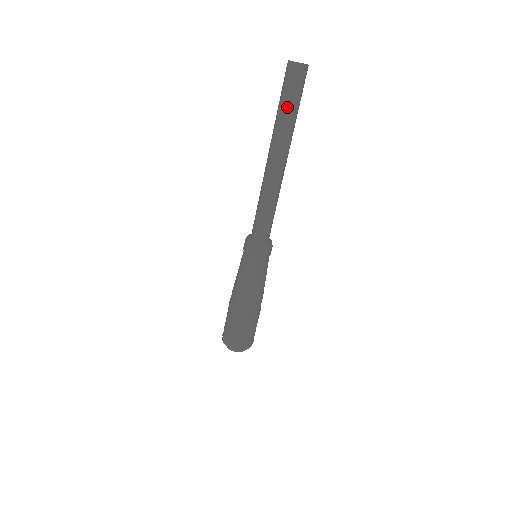
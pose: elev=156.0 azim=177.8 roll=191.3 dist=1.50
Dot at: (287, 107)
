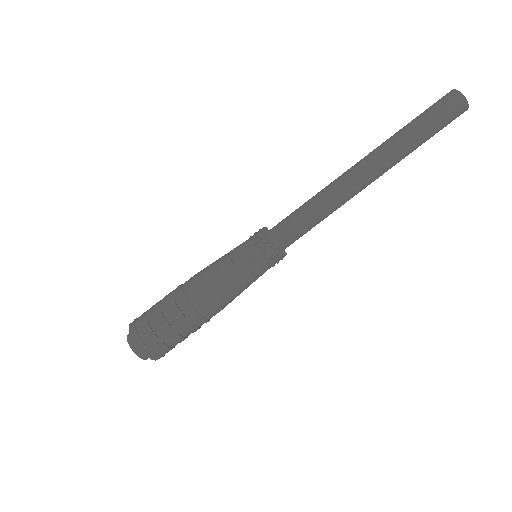
Dot at: (425, 133)
